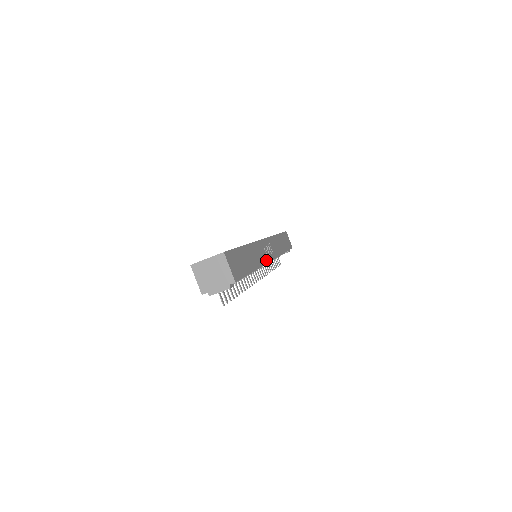
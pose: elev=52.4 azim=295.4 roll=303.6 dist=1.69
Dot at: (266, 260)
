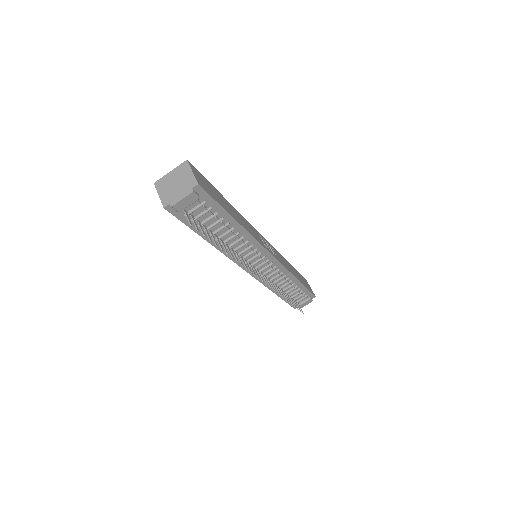
Dot at: (262, 244)
